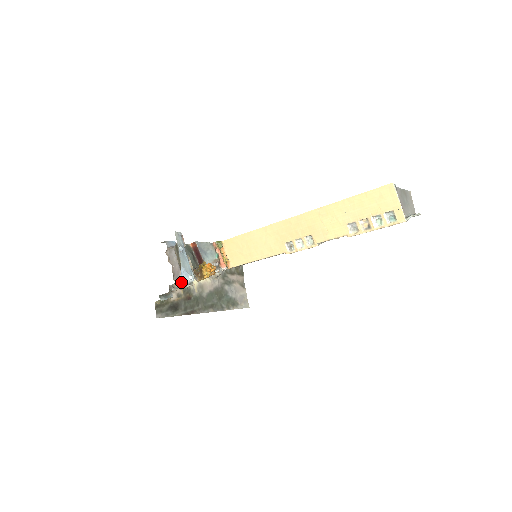
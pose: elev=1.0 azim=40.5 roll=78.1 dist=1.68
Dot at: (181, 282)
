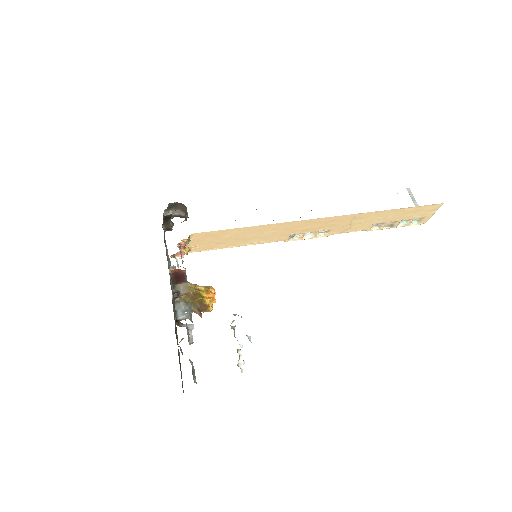
Dot at: occluded
